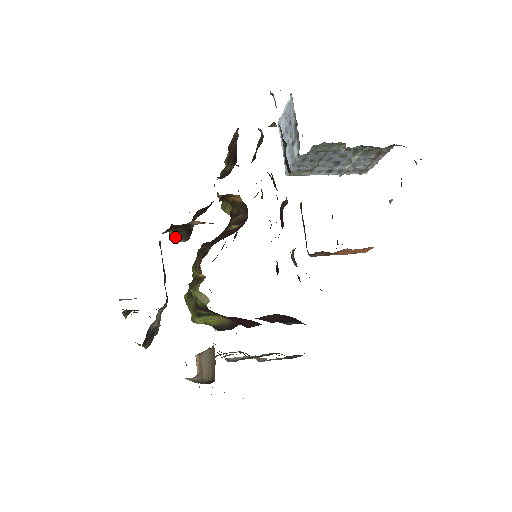
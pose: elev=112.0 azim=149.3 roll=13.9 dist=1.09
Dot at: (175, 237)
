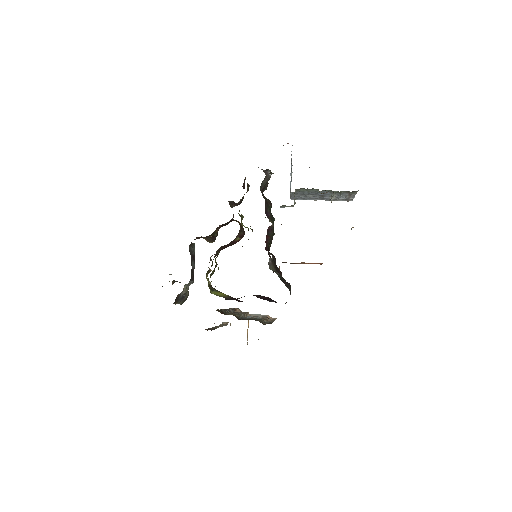
Dot at: (206, 240)
